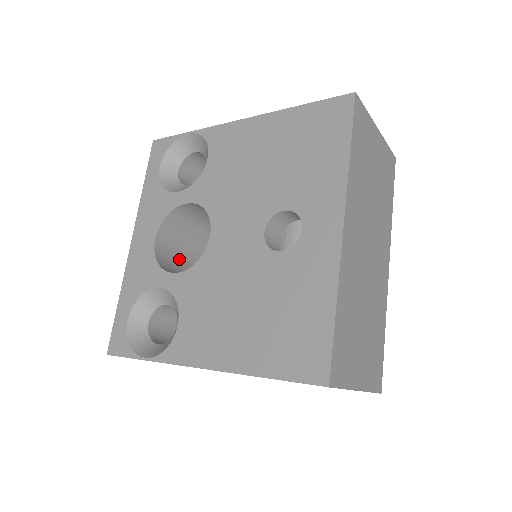
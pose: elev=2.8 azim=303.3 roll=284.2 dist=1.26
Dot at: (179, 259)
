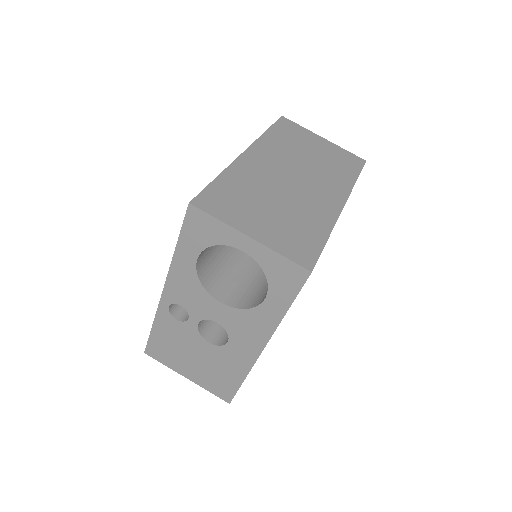
Dot at: occluded
